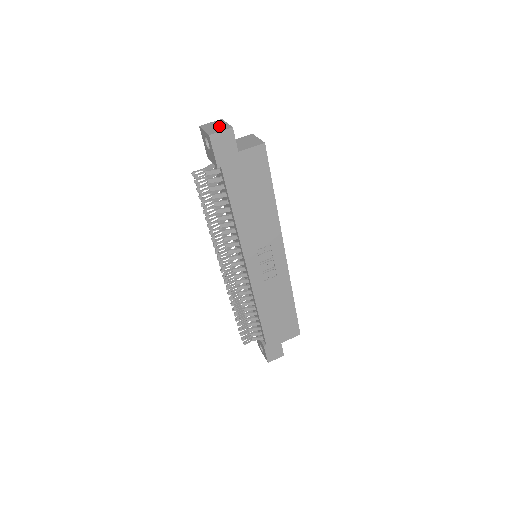
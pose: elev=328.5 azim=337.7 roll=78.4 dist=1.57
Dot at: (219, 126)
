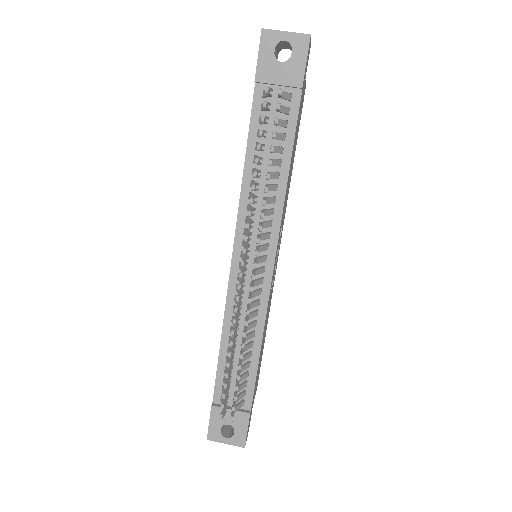
Dot at: occluded
